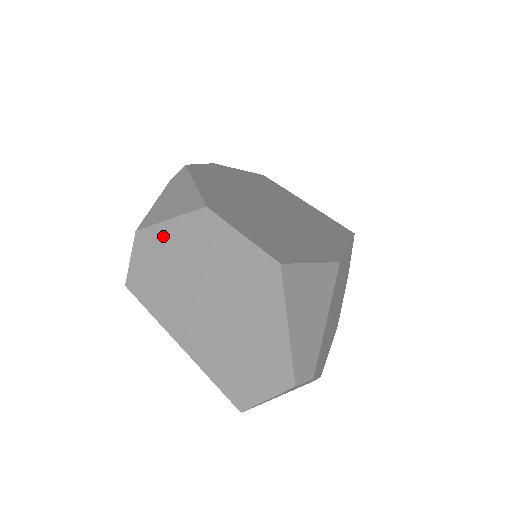
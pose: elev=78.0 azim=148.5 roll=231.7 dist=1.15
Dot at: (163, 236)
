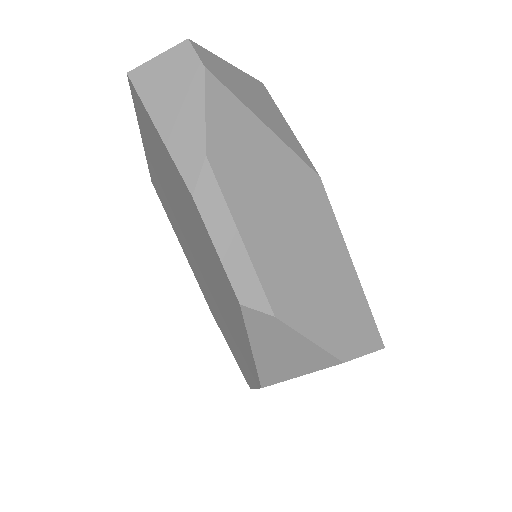
Dot at: occluded
